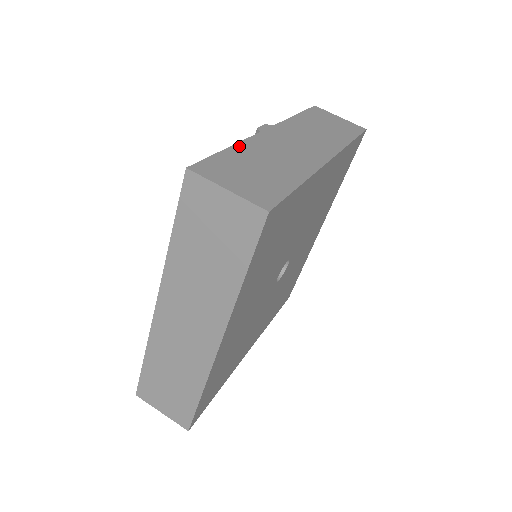
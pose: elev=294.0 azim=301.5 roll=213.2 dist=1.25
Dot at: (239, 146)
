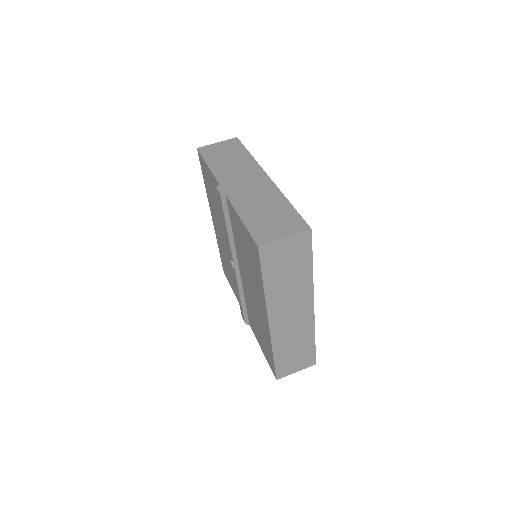
Dot at: (241, 213)
